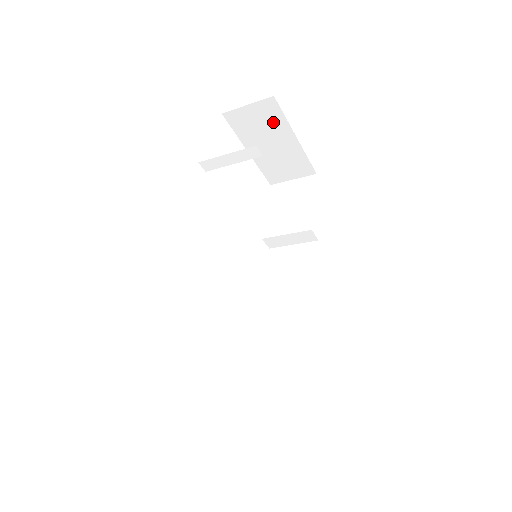
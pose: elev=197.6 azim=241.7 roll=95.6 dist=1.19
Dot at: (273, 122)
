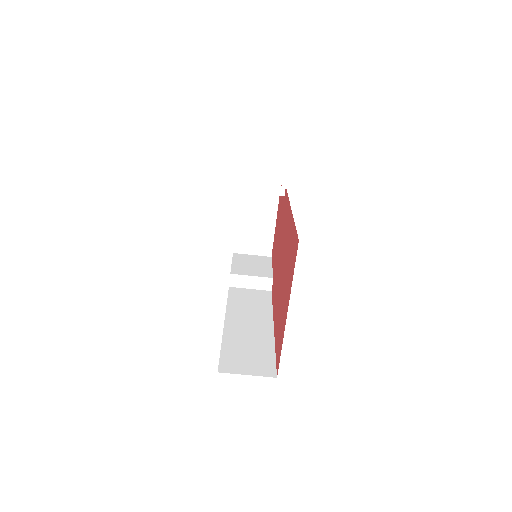
Dot at: (269, 202)
